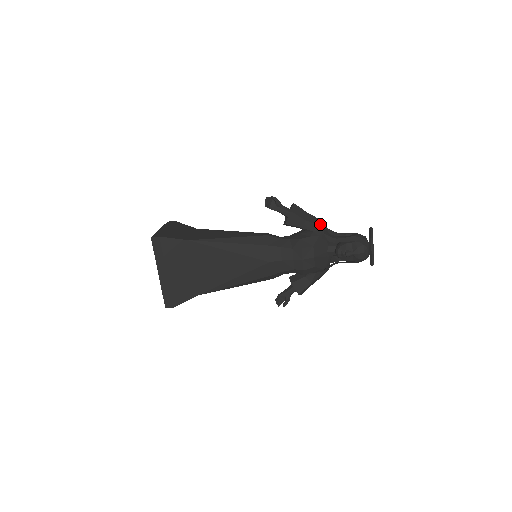
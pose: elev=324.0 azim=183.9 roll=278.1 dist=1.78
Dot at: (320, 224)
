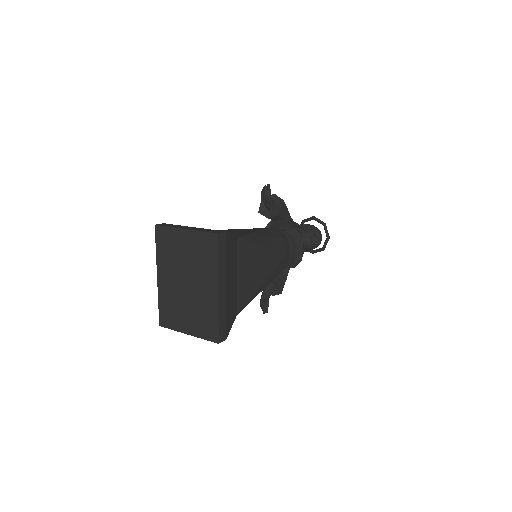
Dot at: occluded
